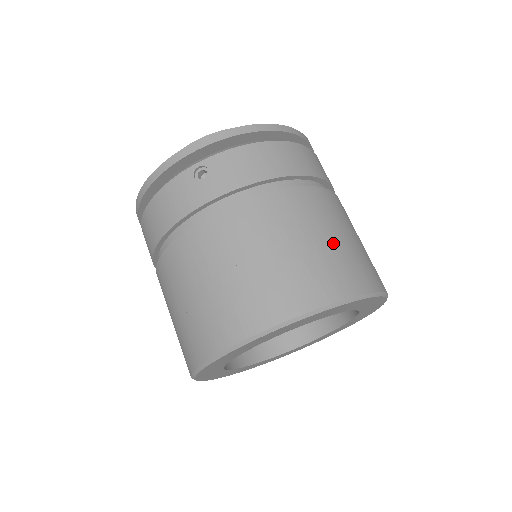
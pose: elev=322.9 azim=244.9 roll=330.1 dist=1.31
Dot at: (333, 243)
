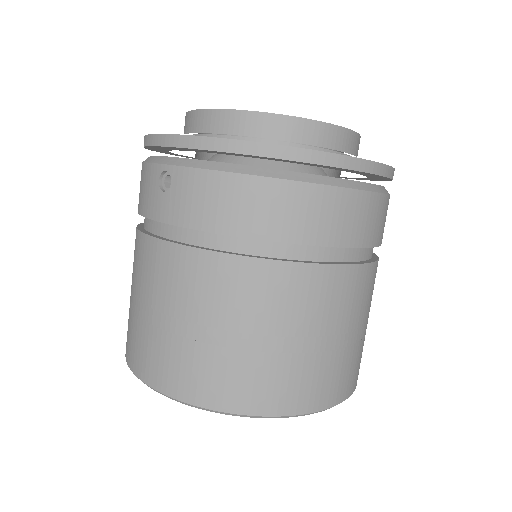
Dot at: (260, 346)
